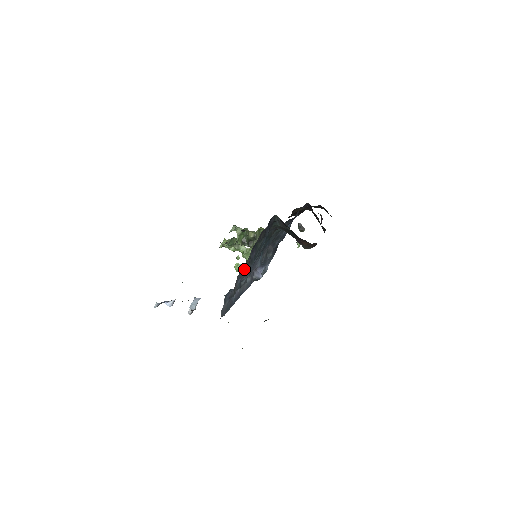
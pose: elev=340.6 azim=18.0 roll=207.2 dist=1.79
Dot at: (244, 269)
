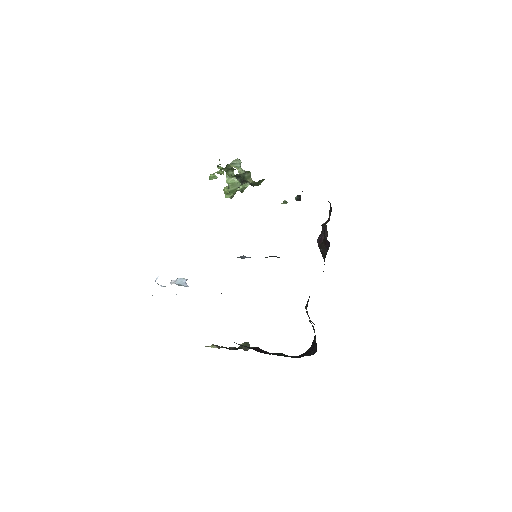
Dot at: occluded
